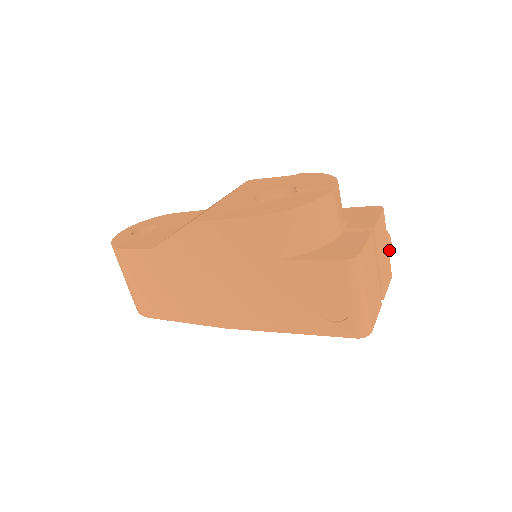
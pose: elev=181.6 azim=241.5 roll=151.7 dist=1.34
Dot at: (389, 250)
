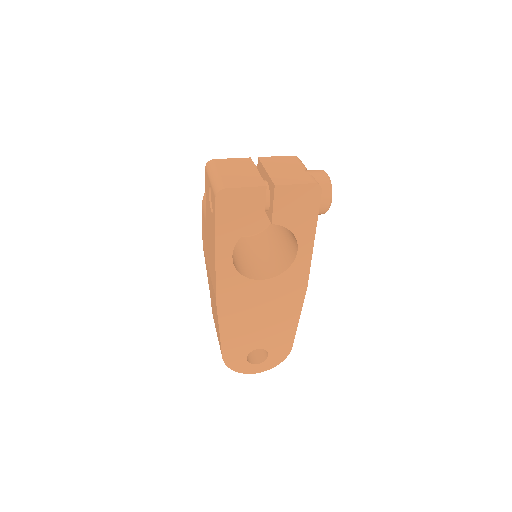
Dot at: (318, 175)
